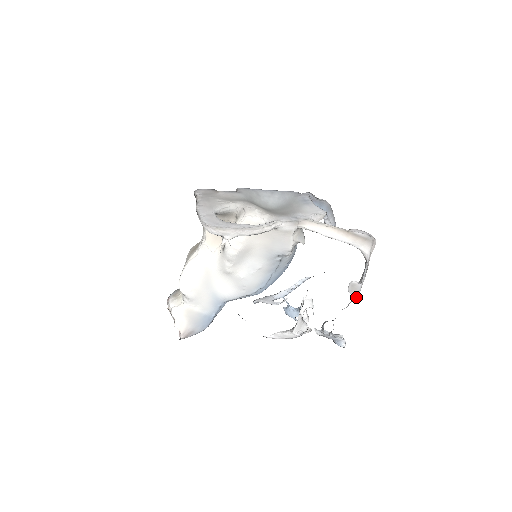
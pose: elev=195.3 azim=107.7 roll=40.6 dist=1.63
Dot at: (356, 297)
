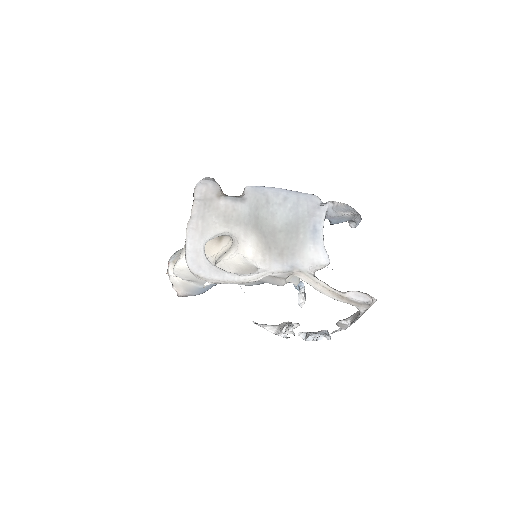
Dot at: occluded
